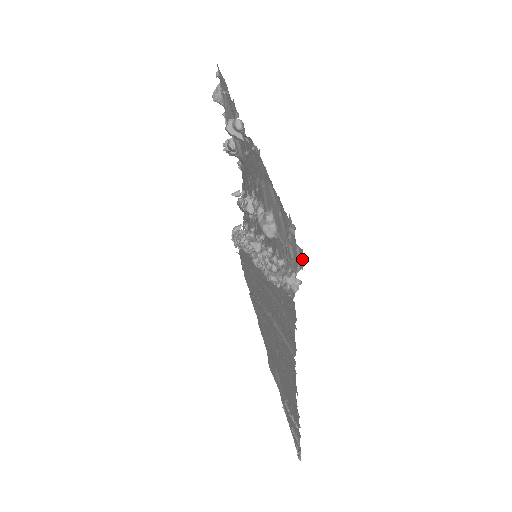
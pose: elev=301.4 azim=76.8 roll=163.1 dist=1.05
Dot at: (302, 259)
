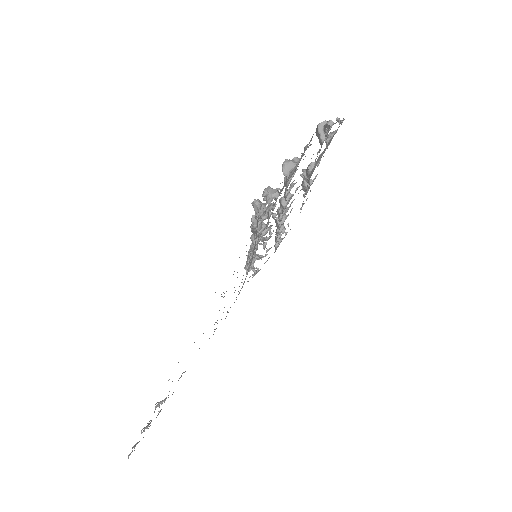
Dot at: (296, 168)
